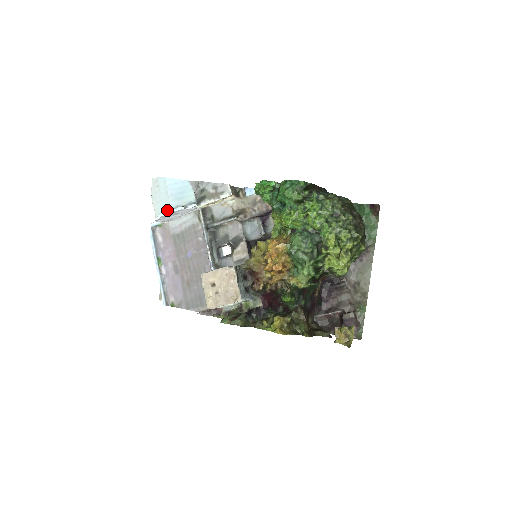
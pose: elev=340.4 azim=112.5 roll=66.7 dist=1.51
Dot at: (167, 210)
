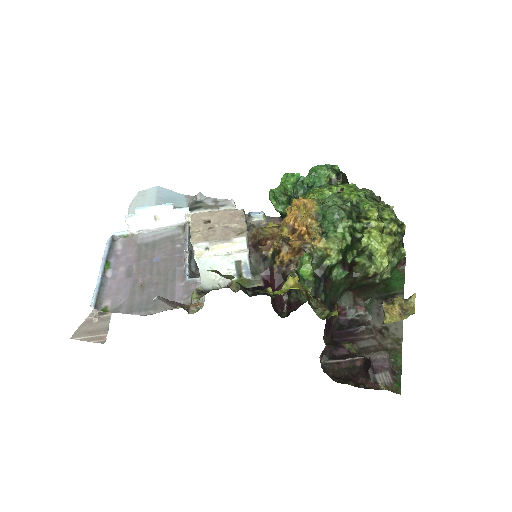
Dot at: (149, 207)
